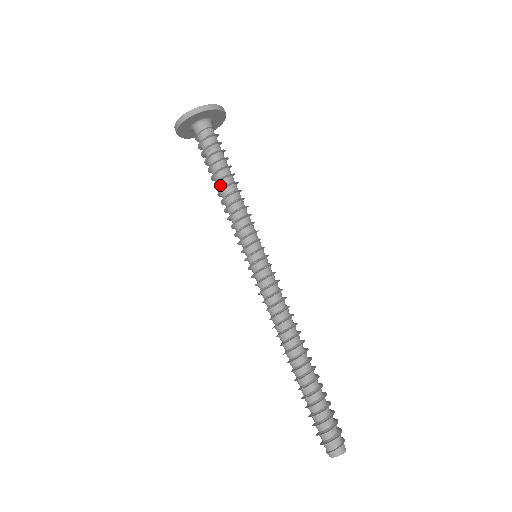
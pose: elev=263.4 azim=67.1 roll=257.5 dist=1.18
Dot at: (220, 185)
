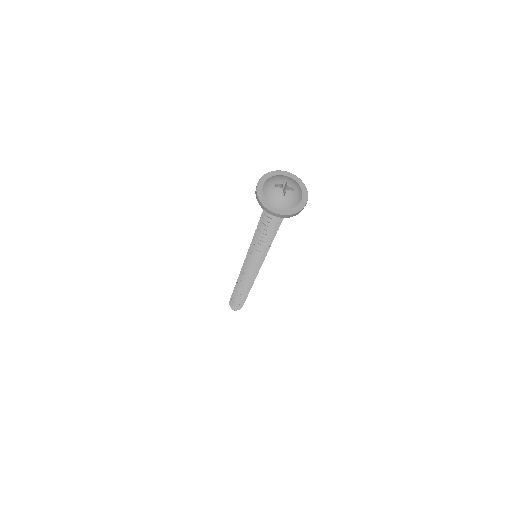
Dot at: (262, 231)
